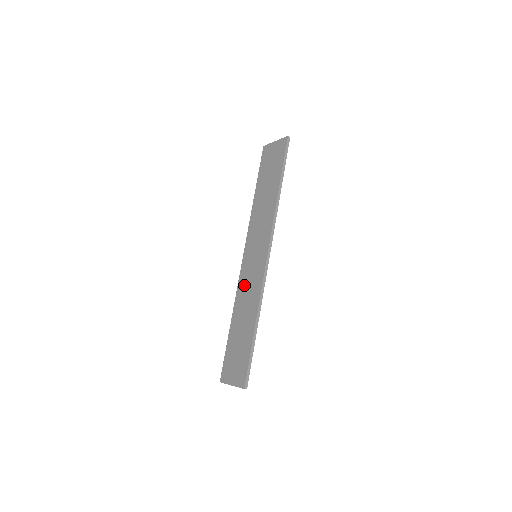
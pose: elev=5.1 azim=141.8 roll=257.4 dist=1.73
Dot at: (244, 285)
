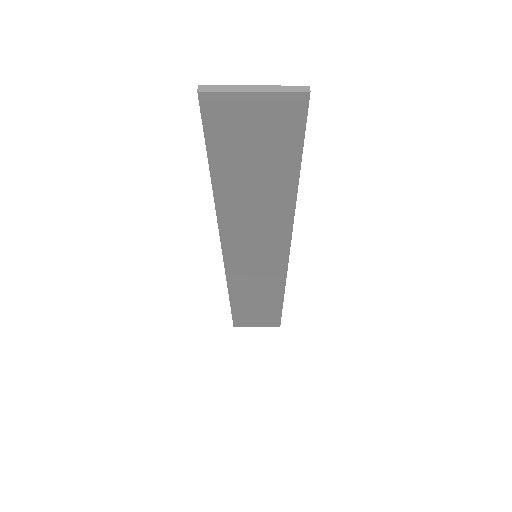
Dot at: (244, 280)
